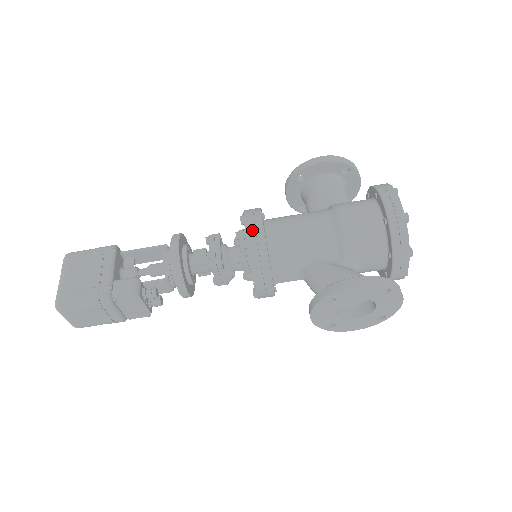
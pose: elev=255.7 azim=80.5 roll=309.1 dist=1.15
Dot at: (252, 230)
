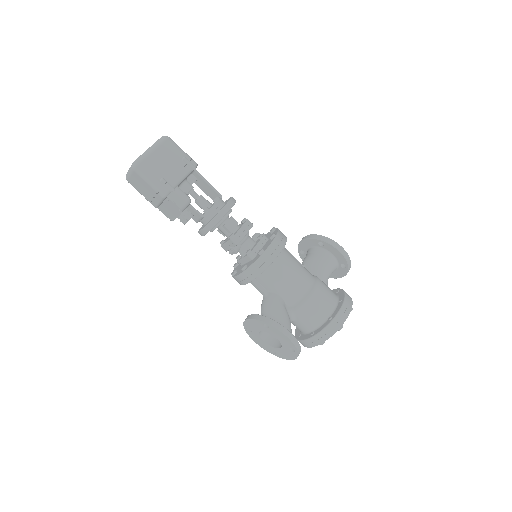
Dot at: (272, 250)
